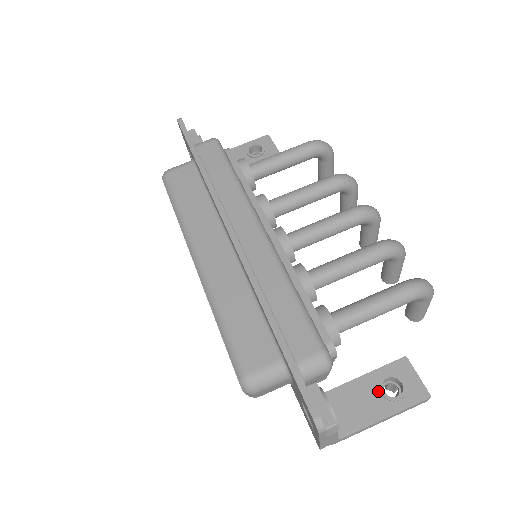
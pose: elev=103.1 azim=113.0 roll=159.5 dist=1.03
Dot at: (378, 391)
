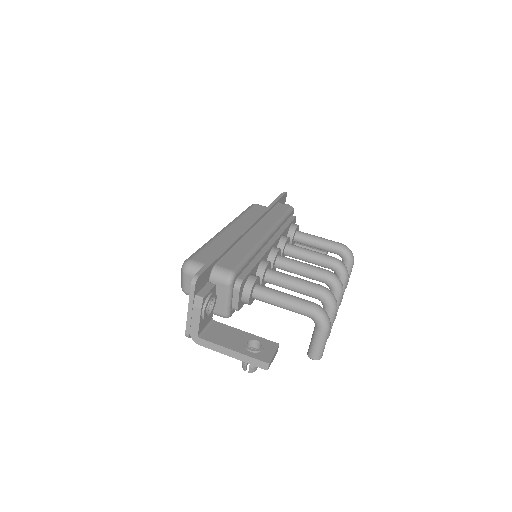
Dot at: (245, 341)
